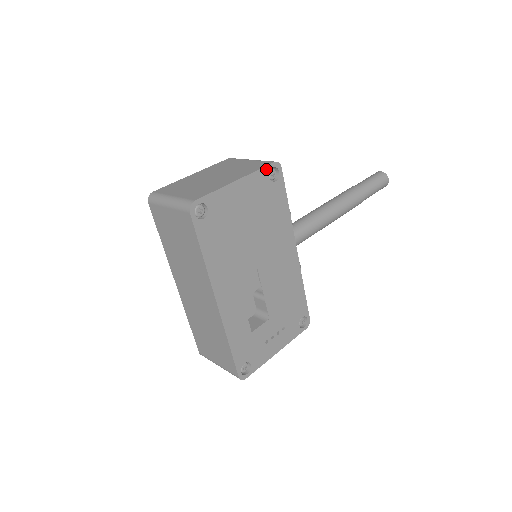
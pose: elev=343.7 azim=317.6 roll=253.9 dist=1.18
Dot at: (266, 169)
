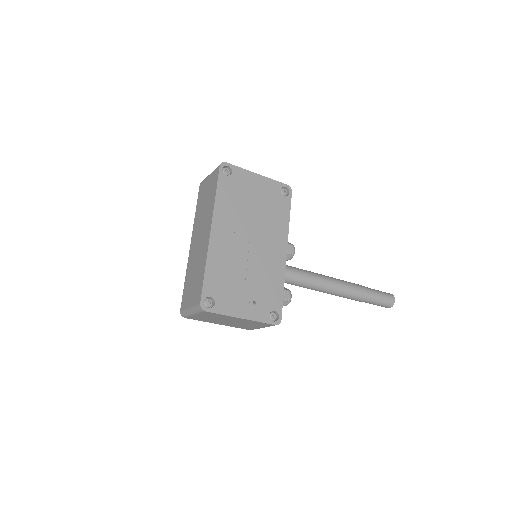
Dot at: (280, 184)
